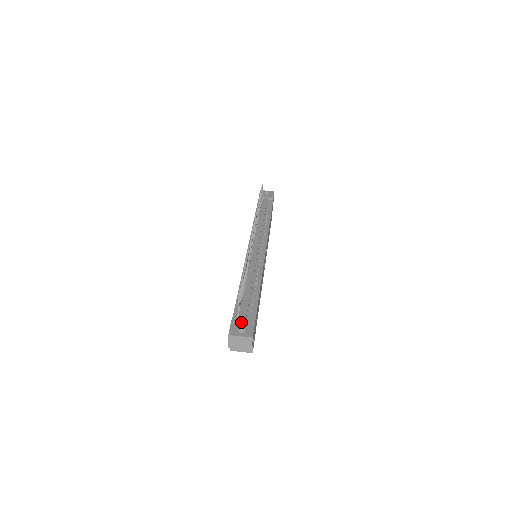
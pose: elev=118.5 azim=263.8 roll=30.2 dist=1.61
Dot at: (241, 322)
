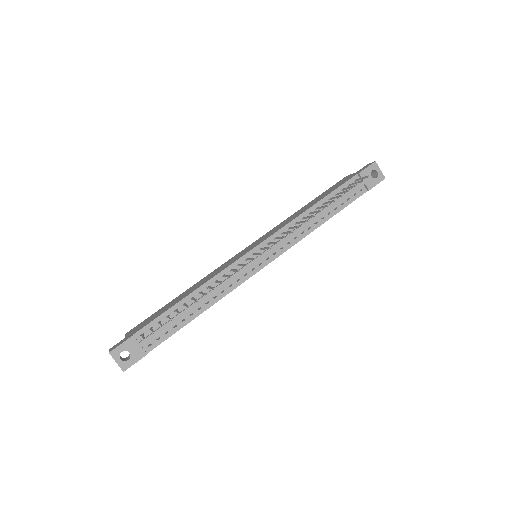
Dot at: (133, 348)
